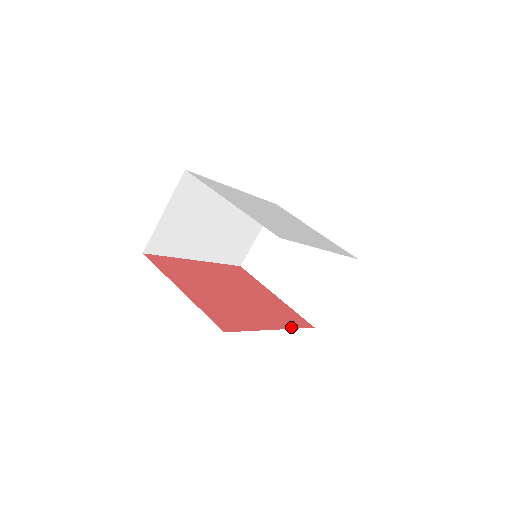
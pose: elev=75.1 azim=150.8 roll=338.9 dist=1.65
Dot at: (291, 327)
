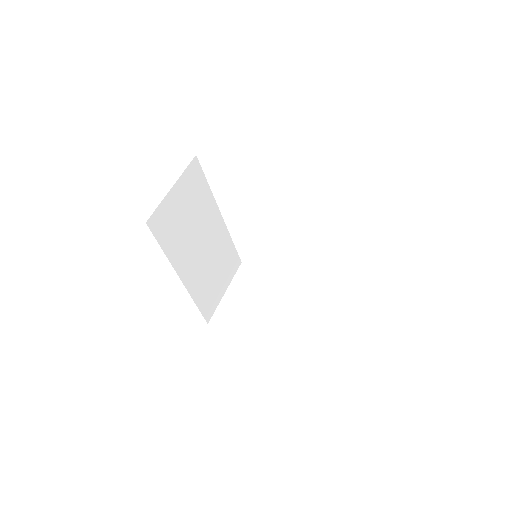
Dot at: occluded
